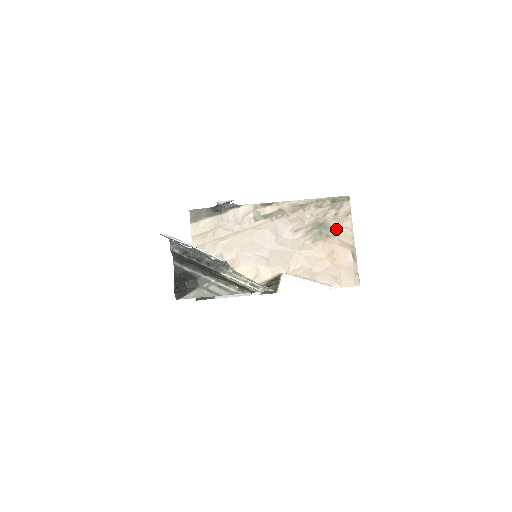
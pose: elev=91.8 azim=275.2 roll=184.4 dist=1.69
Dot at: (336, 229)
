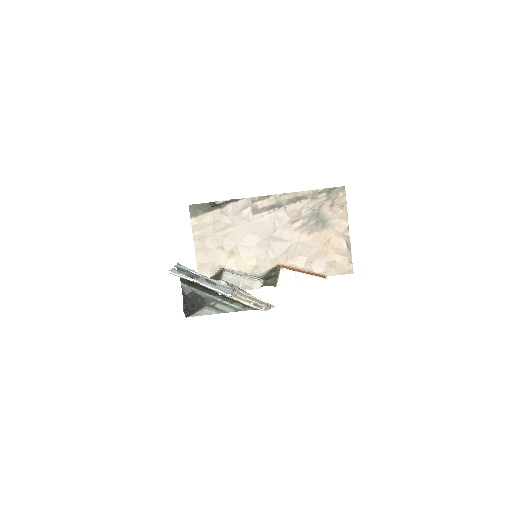
Dot at: (332, 220)
